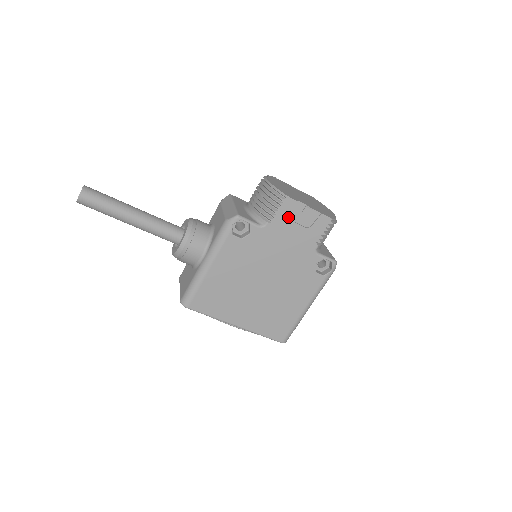
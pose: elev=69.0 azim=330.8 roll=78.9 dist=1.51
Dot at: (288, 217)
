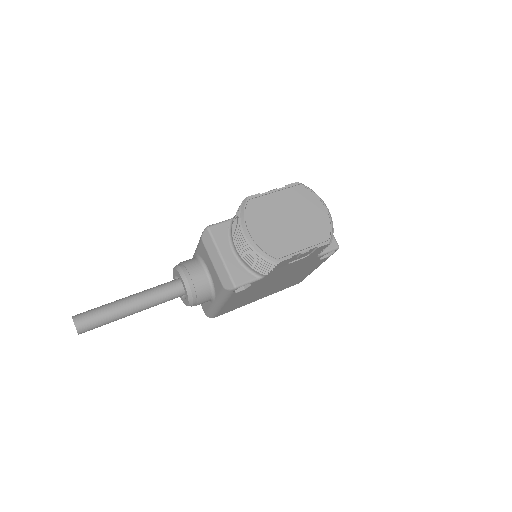
Dot at: (285, 265)
